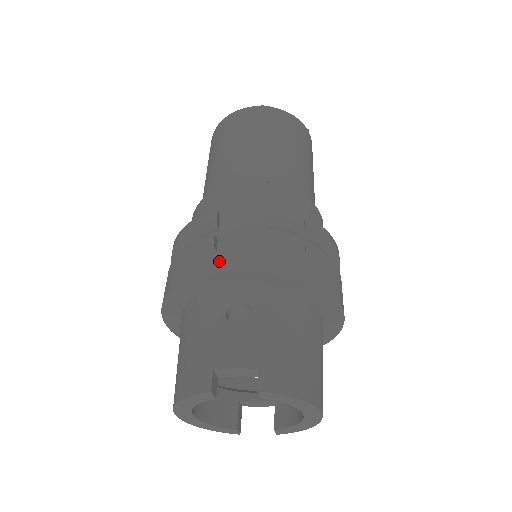
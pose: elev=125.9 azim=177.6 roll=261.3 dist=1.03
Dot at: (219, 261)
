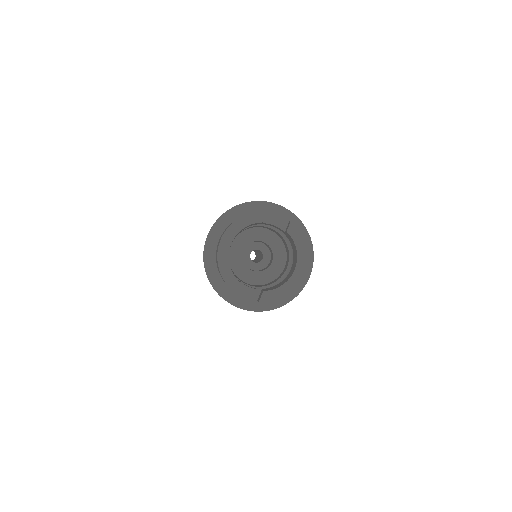
Dot at: occluded
